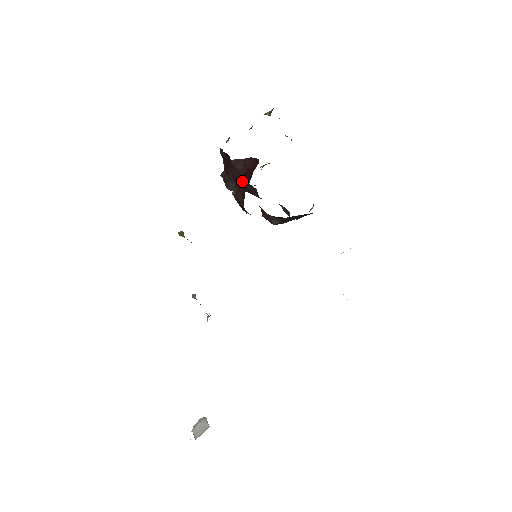
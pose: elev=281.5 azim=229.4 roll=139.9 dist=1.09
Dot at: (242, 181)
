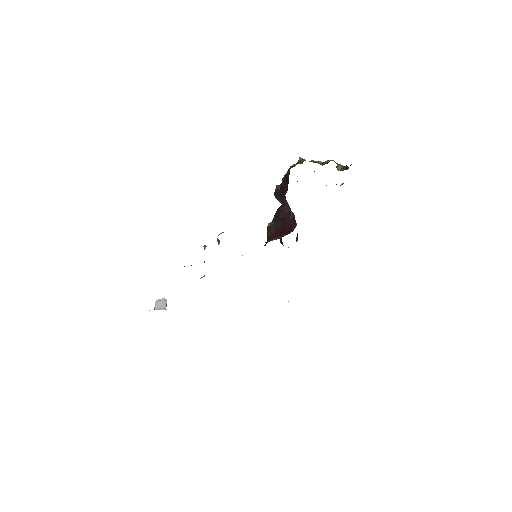
Dot at: (279, 223)
